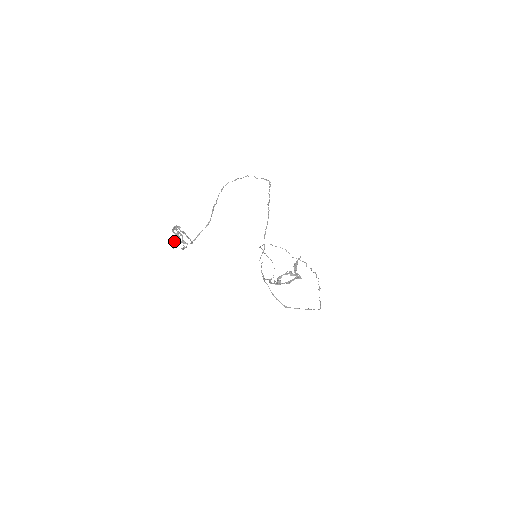
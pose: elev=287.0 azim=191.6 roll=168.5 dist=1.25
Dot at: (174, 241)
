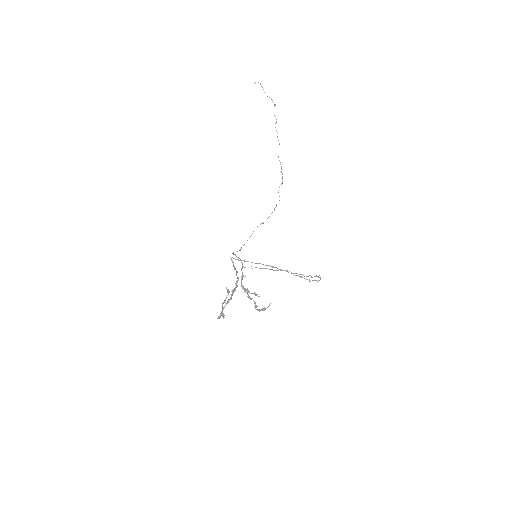
Dot at: (224, 317)
